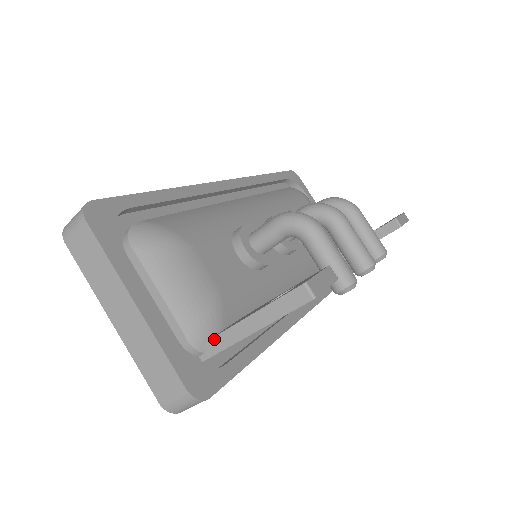
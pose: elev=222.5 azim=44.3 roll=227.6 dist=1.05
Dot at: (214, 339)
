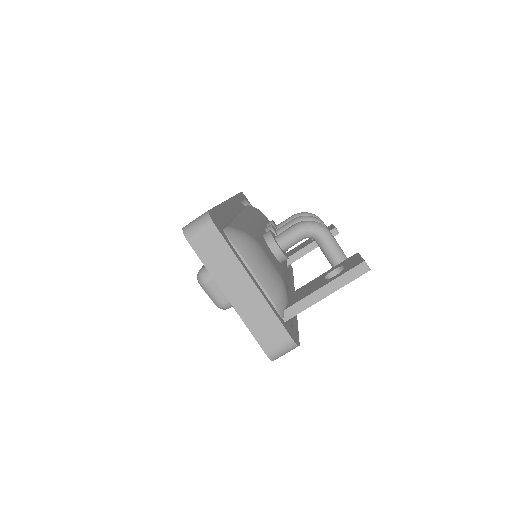
Dot at: (293, 306)
